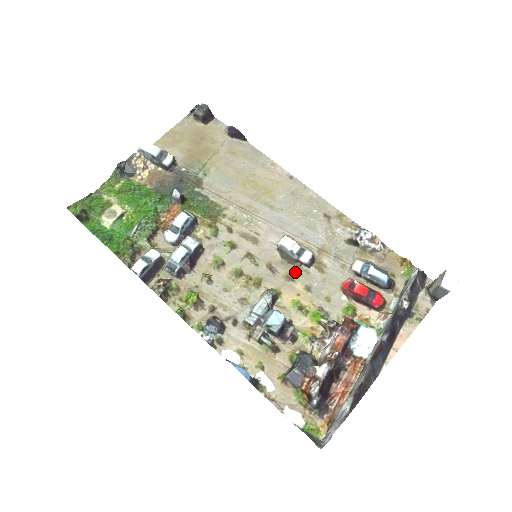
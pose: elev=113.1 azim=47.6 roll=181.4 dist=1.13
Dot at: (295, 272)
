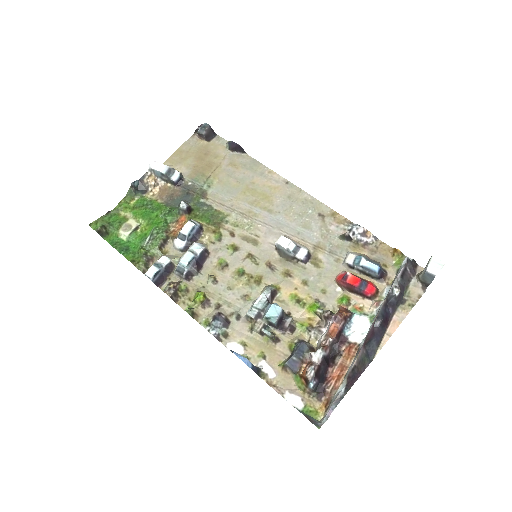
Dot at: (292, 268)
